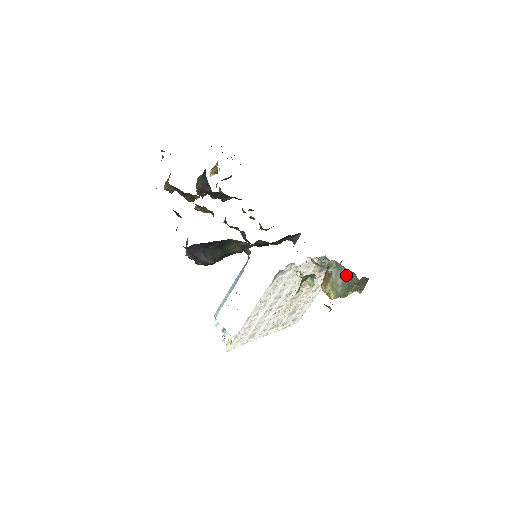
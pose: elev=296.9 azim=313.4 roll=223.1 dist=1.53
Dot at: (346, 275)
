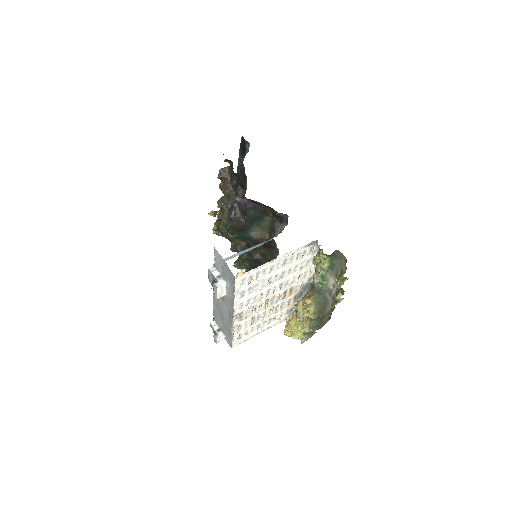
Dot at: (325, 299)
